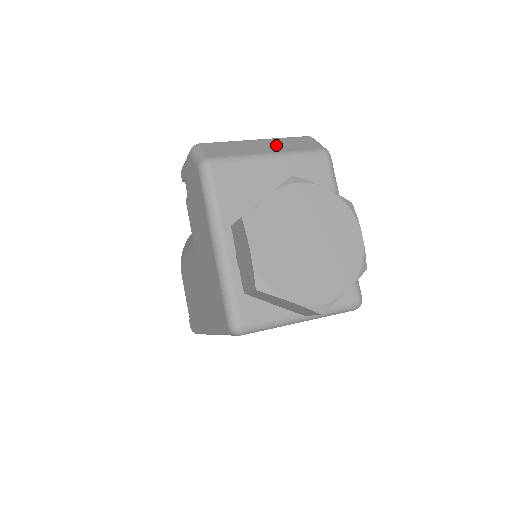
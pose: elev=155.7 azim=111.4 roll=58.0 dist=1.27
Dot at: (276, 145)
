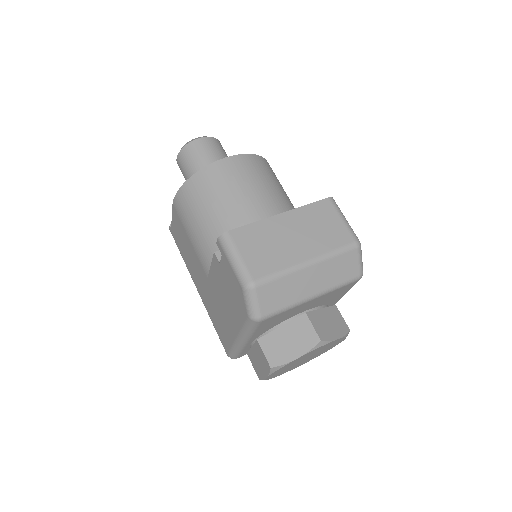
Dot at: (324, 276)
